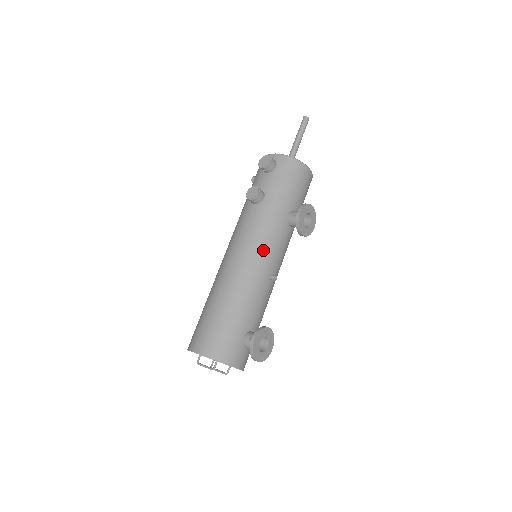
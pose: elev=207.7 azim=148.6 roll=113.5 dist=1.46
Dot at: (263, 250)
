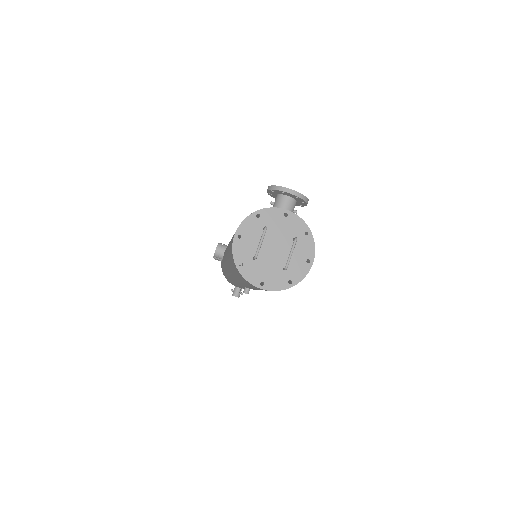
Dot at: occluded
